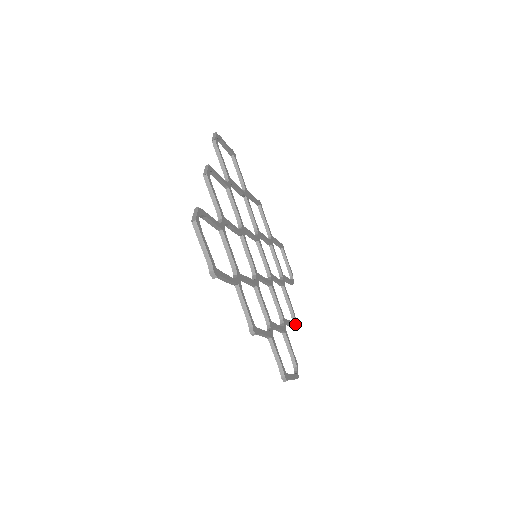
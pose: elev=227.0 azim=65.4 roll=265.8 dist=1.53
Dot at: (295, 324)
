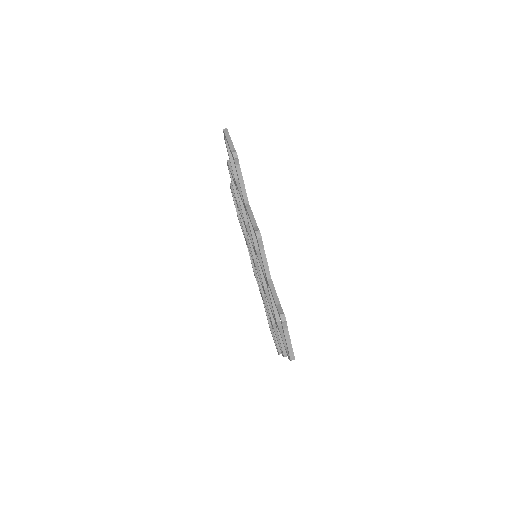
Dot at: occluded
